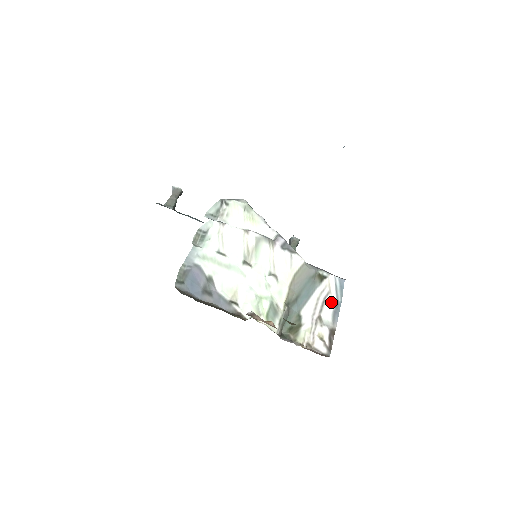
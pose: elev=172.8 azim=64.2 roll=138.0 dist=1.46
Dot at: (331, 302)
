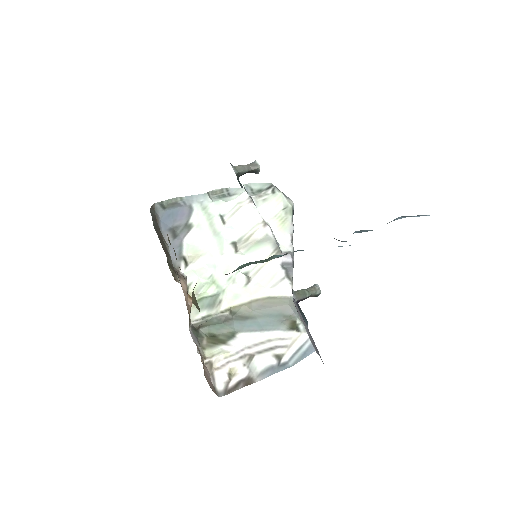
Dot at: (279, 356)
